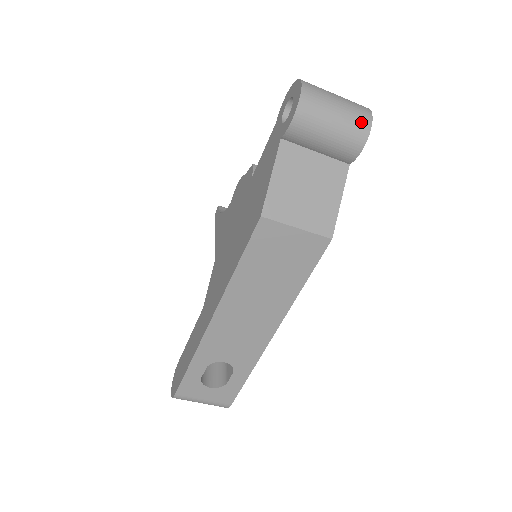
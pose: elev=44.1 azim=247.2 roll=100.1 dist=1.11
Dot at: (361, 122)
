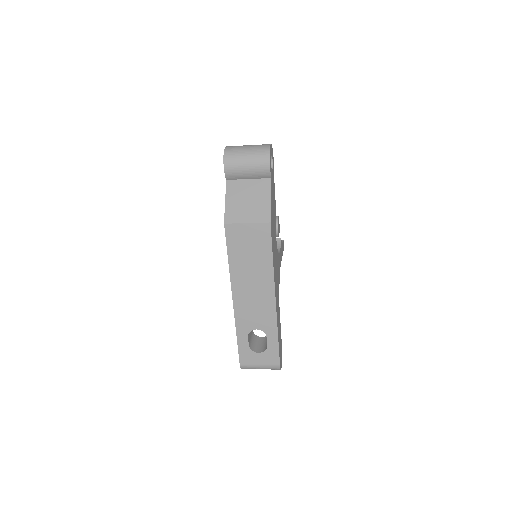
Dot at: (263, 153)
